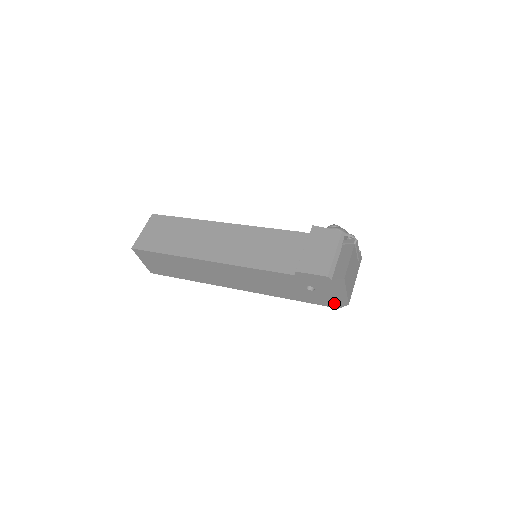
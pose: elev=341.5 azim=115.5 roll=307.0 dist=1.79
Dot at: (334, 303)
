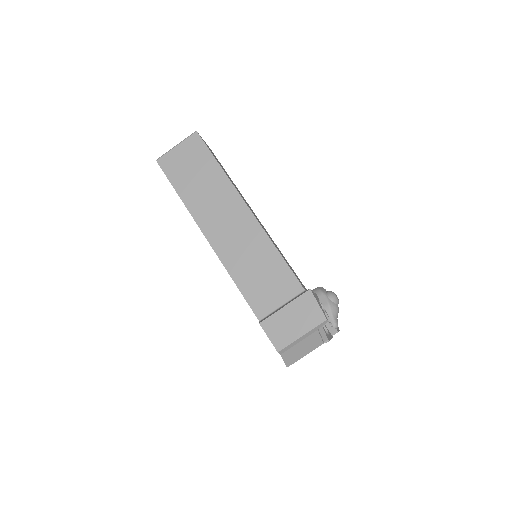
Dot at: occluded
